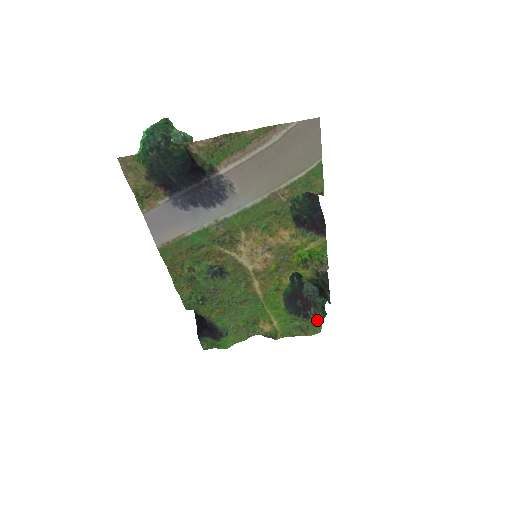
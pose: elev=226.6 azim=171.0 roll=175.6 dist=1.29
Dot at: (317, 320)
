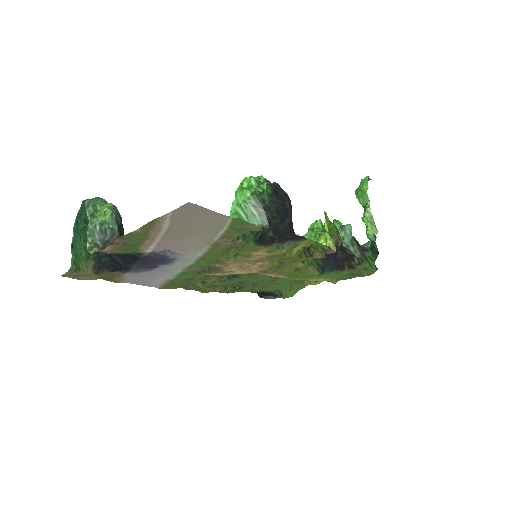
Dot at: (365, 266)
